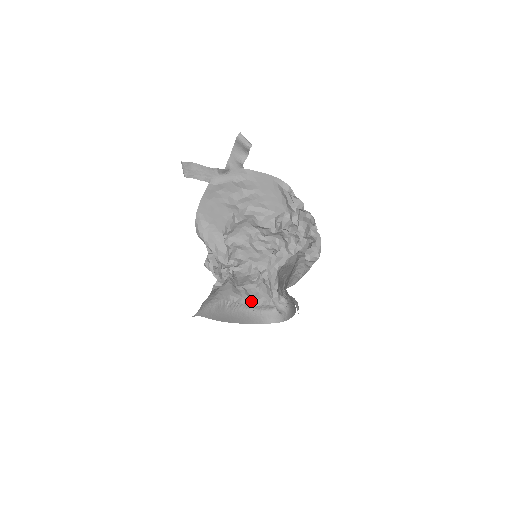
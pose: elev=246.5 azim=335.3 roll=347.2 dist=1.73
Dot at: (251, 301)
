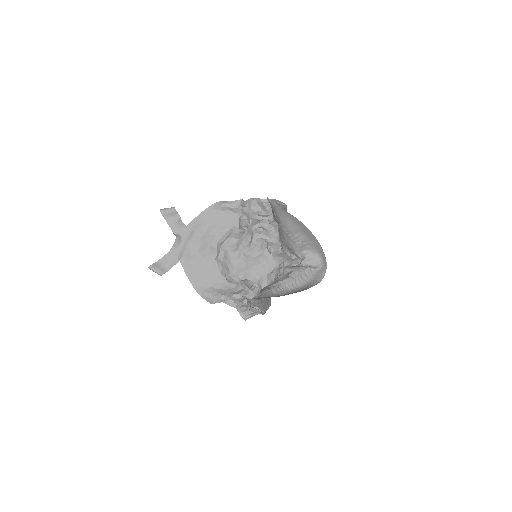
Dot at: (288, 278)
